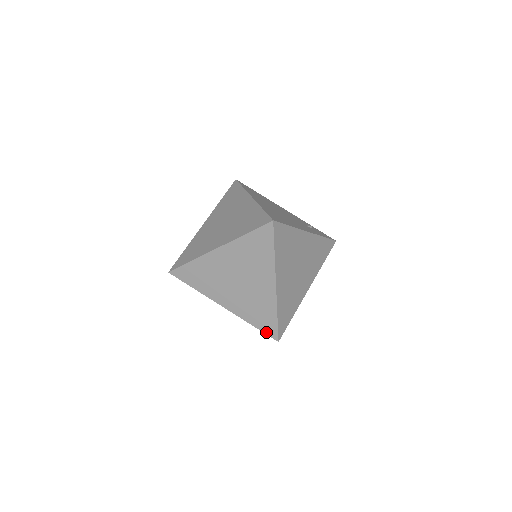
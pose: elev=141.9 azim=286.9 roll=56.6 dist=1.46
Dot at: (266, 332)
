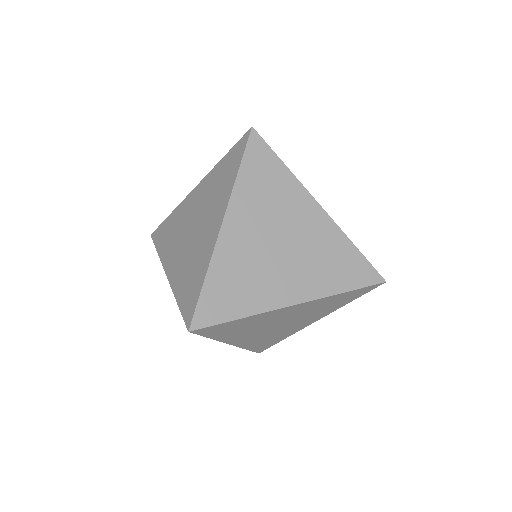
Dot at: (184, 313)
